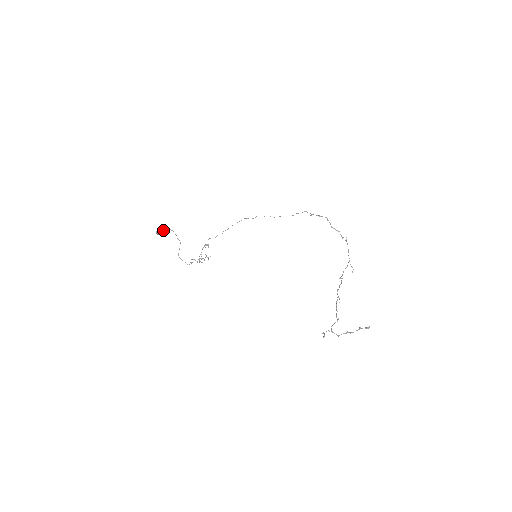
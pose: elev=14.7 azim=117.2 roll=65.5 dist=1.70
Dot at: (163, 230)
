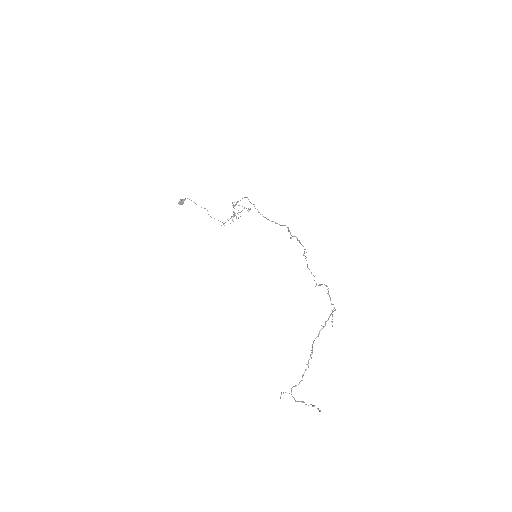
Dot at: (184, 199)
